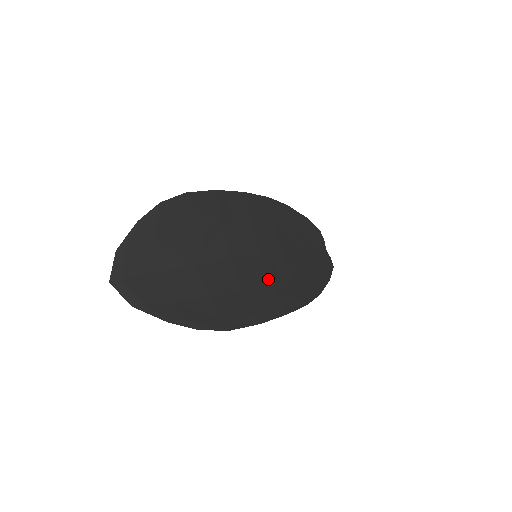
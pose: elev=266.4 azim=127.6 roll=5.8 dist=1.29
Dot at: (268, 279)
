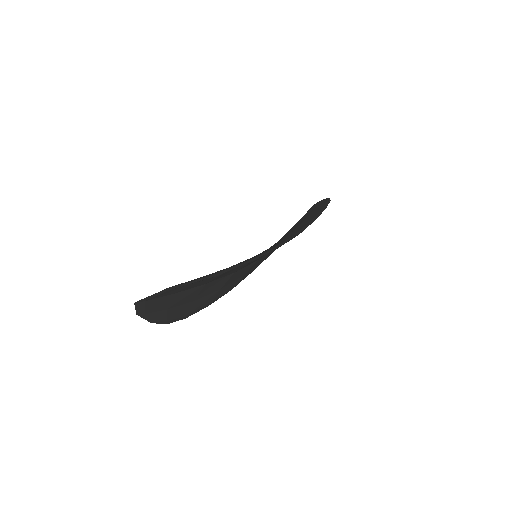
Dot at: (245, 273)
